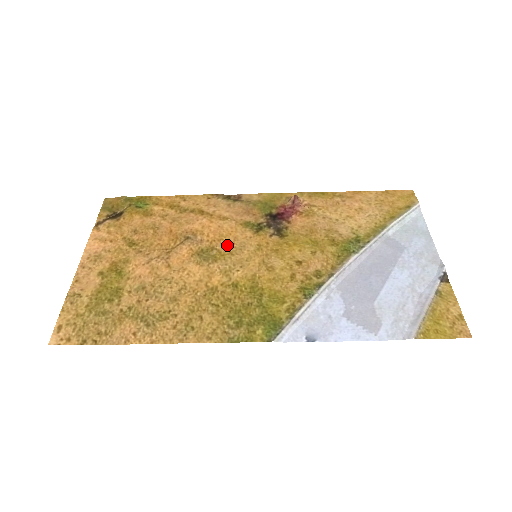
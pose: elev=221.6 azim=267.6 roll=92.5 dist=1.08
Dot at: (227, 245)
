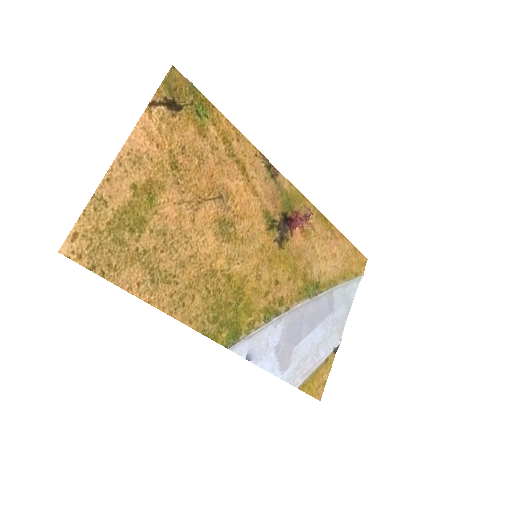
Dot at: (244, 229)
